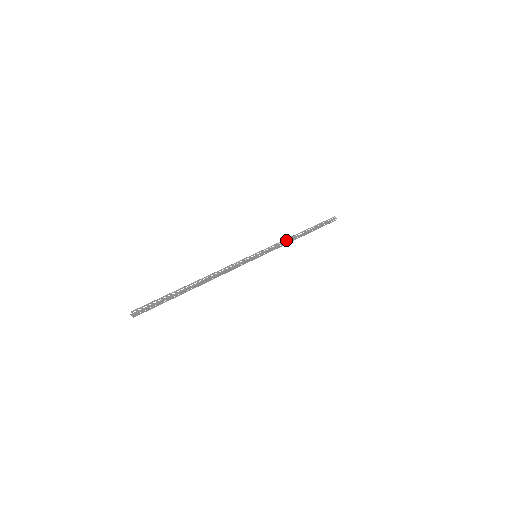
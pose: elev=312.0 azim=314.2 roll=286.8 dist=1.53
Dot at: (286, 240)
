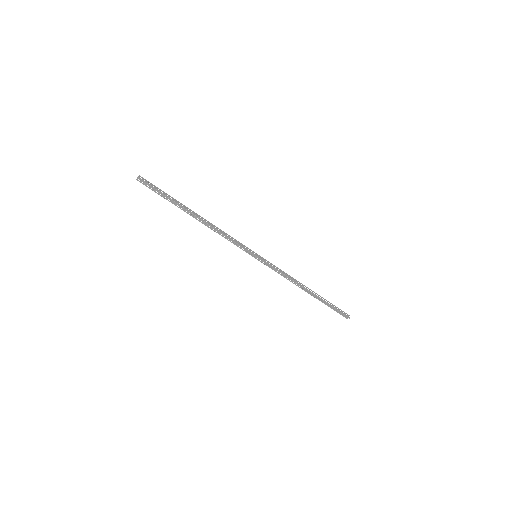
Dot at: (290, 277)
